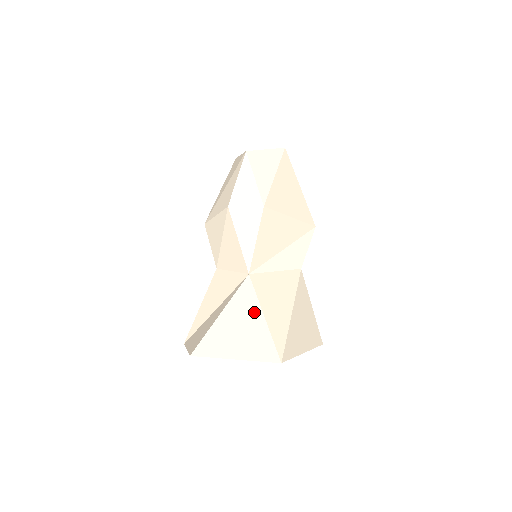
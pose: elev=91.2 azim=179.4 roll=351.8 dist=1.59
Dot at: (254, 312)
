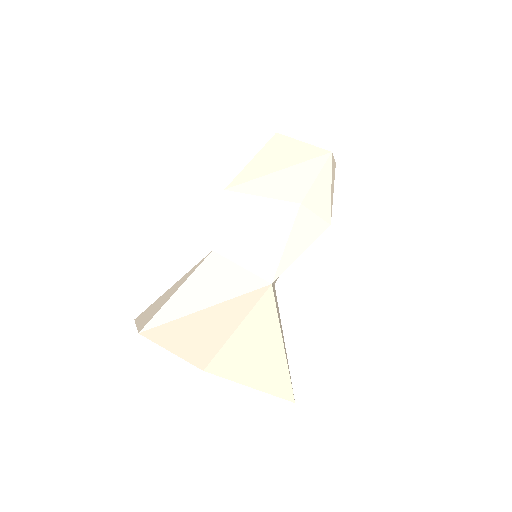
Dot at: (275, 334)
